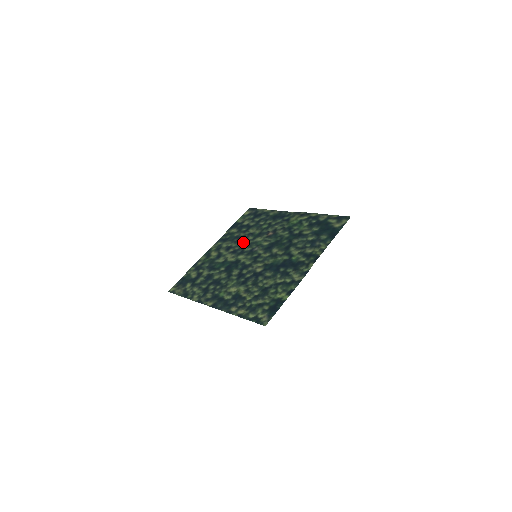
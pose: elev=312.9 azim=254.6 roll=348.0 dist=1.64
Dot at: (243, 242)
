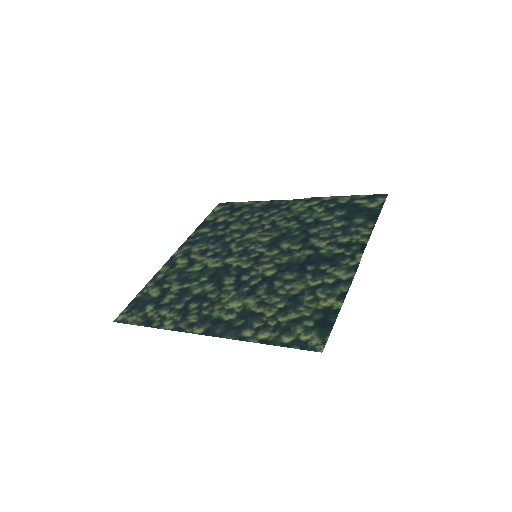
Dot at: (226, 242)
